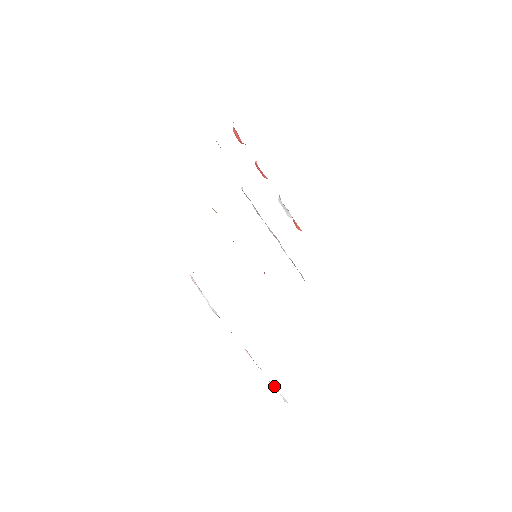
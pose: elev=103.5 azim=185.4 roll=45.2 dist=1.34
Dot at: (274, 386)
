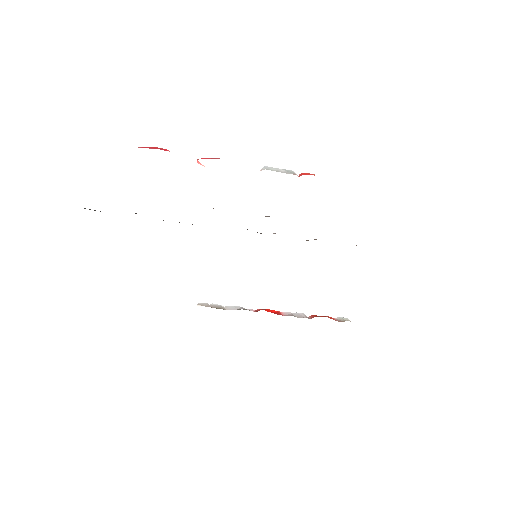
Dot at: occluded
